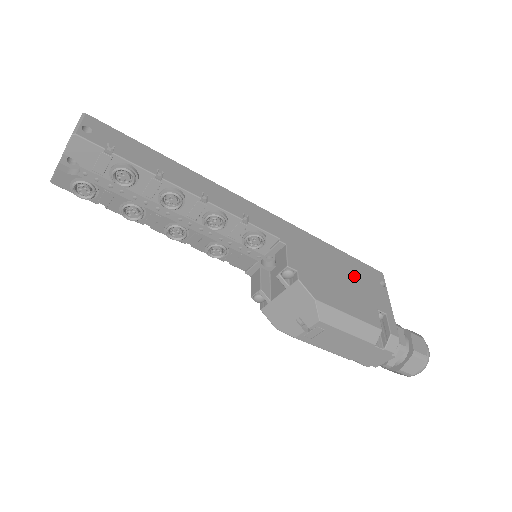
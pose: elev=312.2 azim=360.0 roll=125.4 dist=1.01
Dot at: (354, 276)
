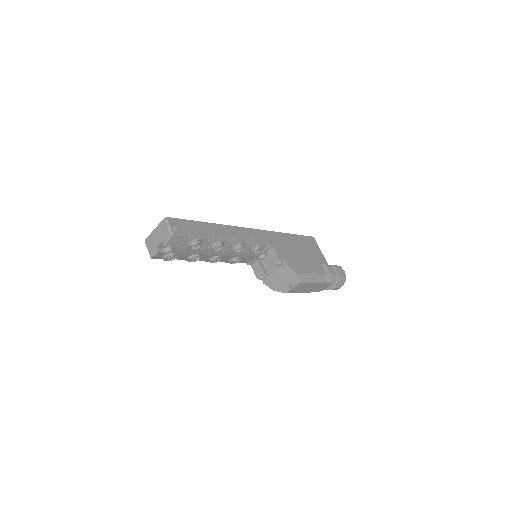
Dot at: (304, 248)
